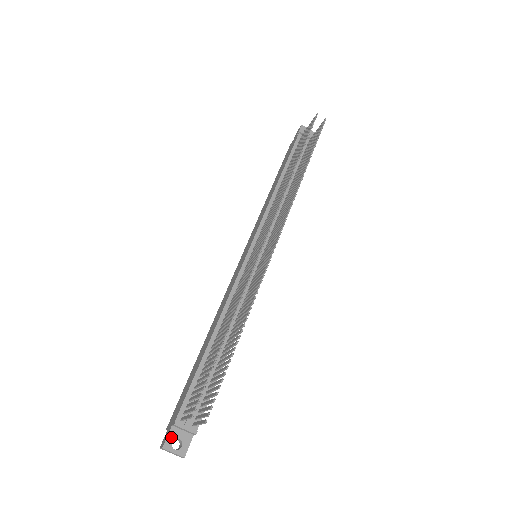
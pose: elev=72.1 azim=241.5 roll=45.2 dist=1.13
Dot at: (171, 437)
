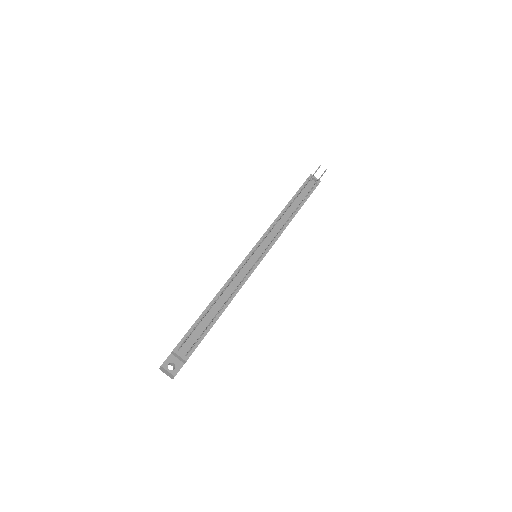
Dot at: (168, 361)
